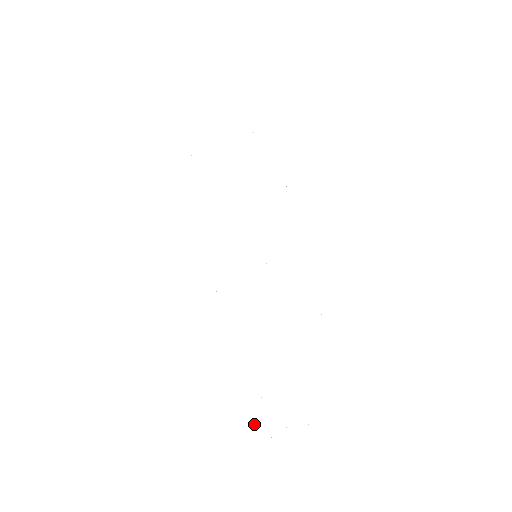
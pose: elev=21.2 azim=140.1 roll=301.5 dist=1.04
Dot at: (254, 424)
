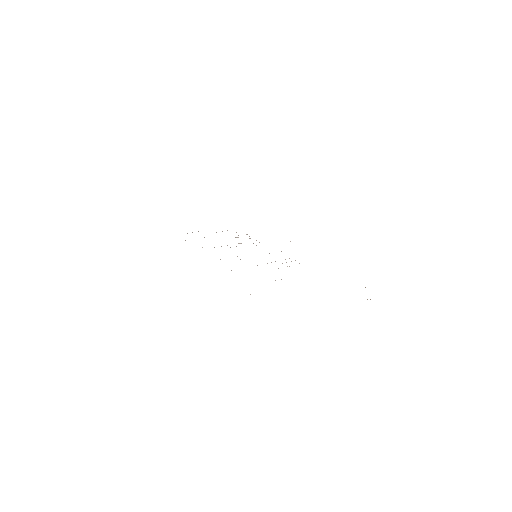
Dot at: occluded
